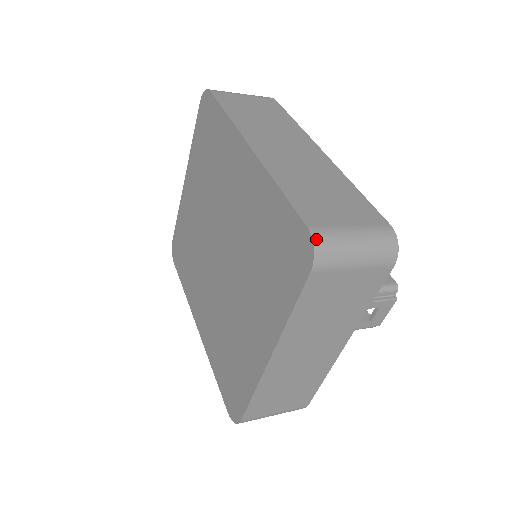
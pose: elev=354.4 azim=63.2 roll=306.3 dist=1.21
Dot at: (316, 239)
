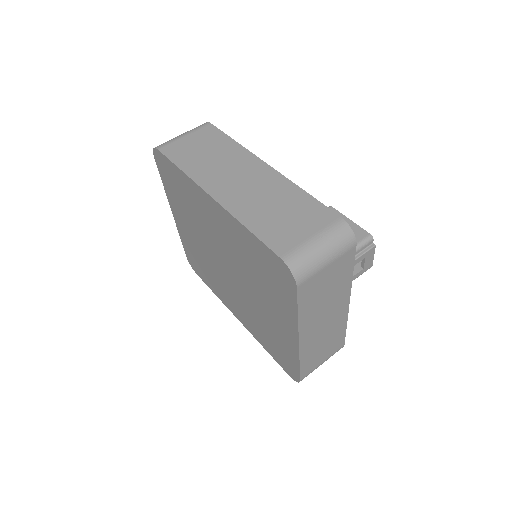
Dot at: (290, 264)
